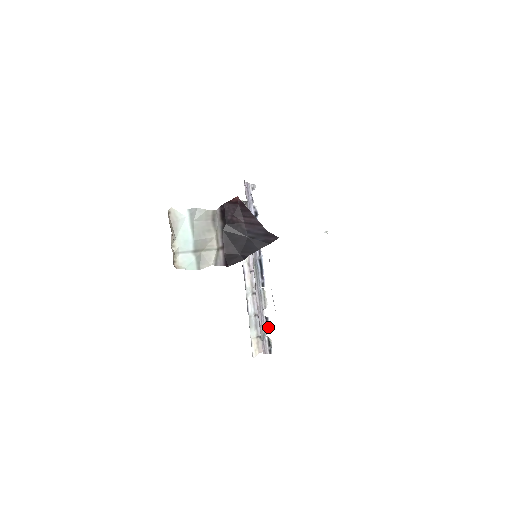
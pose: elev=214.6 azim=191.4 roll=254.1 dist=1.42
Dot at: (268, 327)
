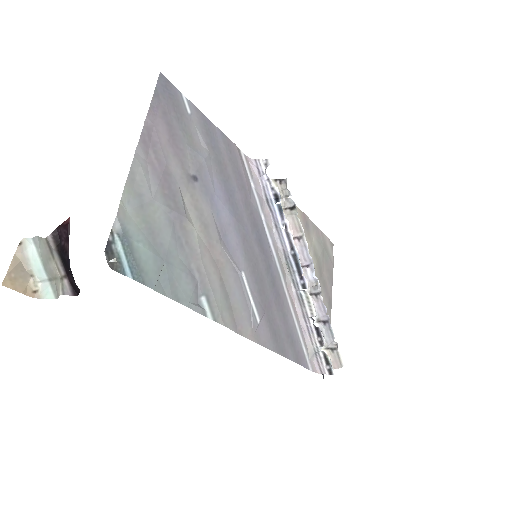
Dot at: (322, 340)
